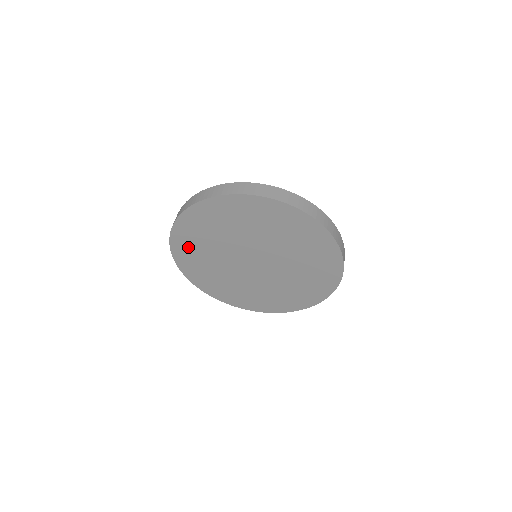
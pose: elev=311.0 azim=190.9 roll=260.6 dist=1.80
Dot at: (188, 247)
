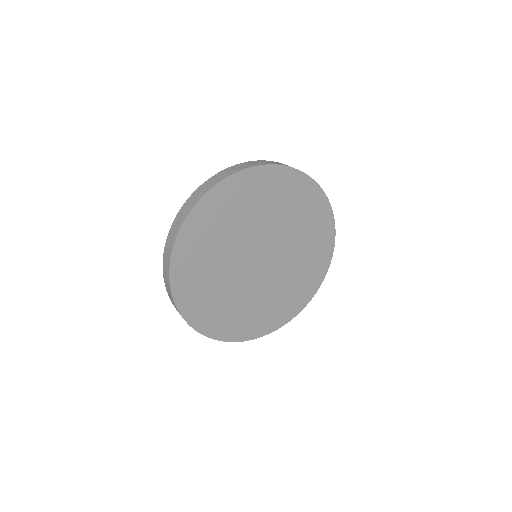
Dot at: (194, 293)
